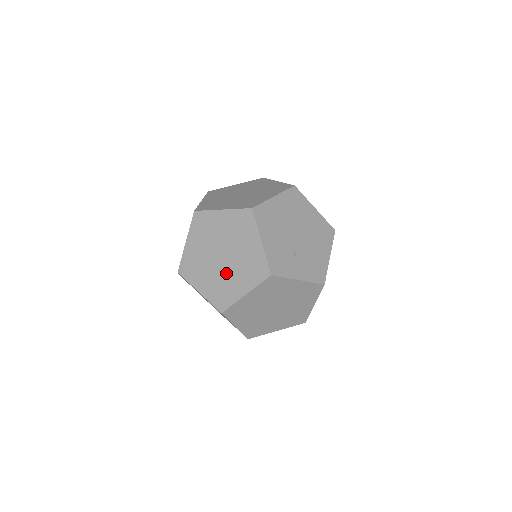
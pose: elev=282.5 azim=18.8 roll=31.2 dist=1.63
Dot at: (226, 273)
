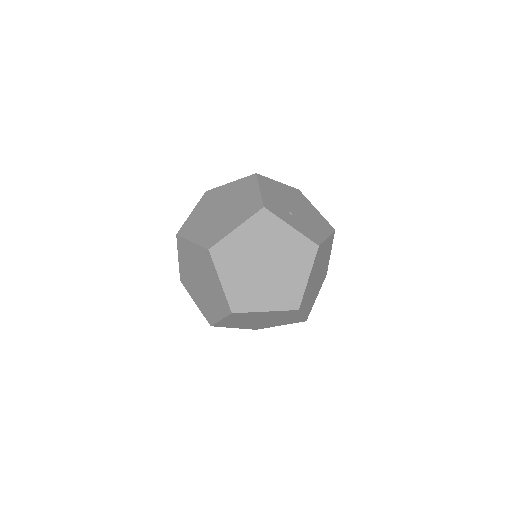
Dot at: (222, 219)
